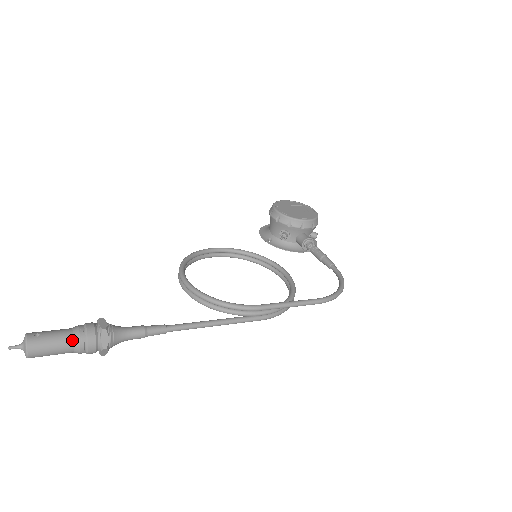
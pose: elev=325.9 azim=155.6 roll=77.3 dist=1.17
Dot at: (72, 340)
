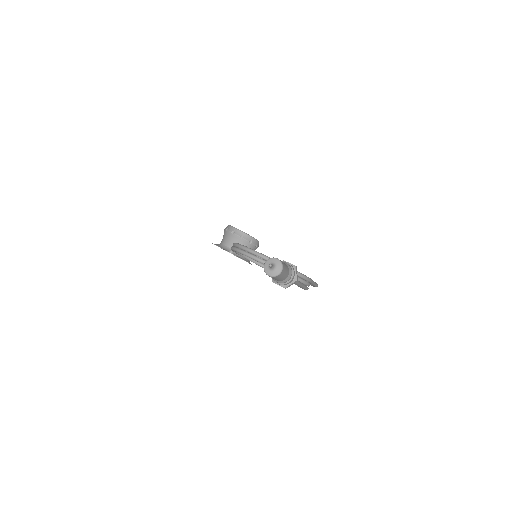
Dot at: (289, 269)
